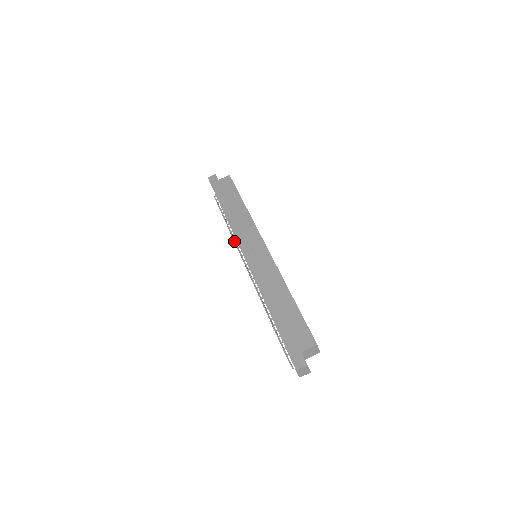
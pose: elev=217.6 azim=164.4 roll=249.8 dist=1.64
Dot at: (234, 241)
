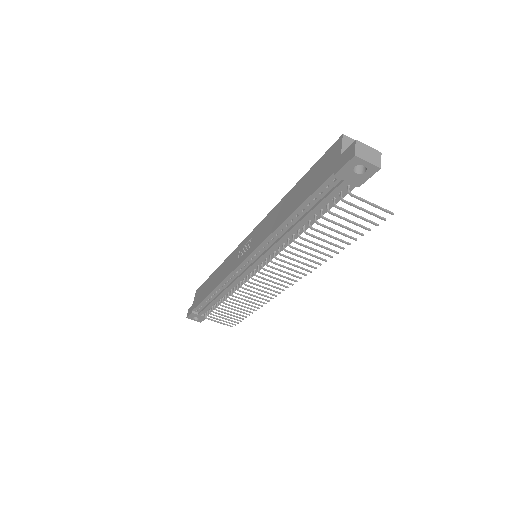
Dot at: occluded
